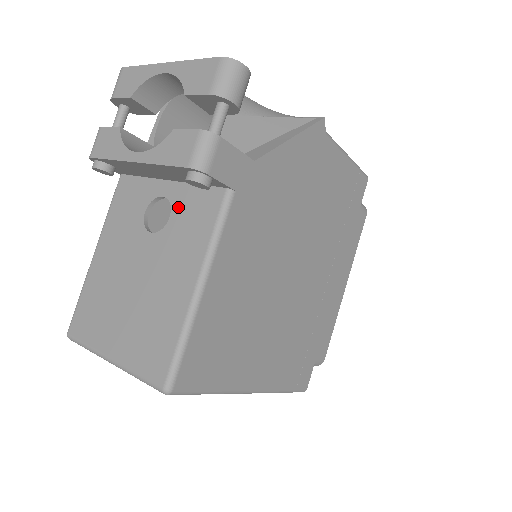
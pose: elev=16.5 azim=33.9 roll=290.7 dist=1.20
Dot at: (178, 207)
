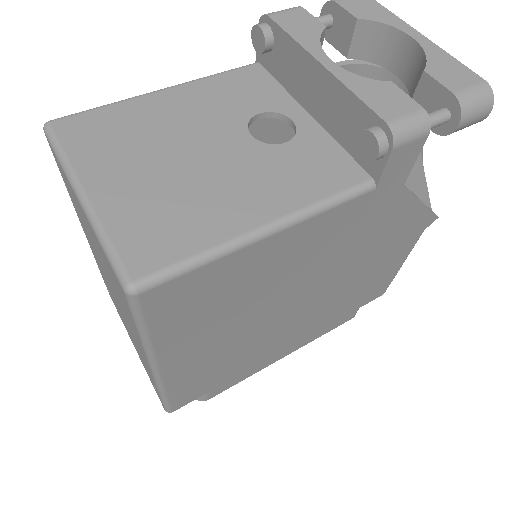
Dot at: (303, 144)
